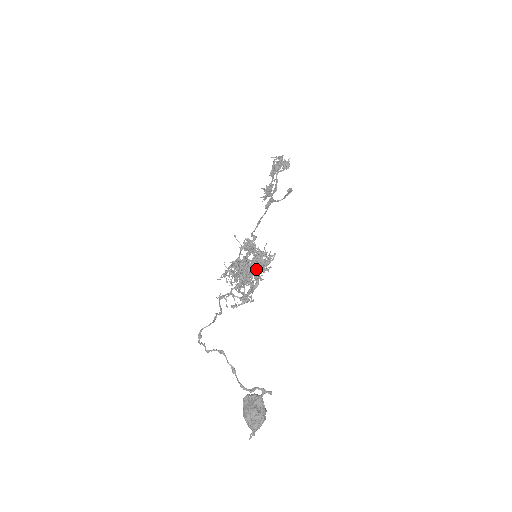
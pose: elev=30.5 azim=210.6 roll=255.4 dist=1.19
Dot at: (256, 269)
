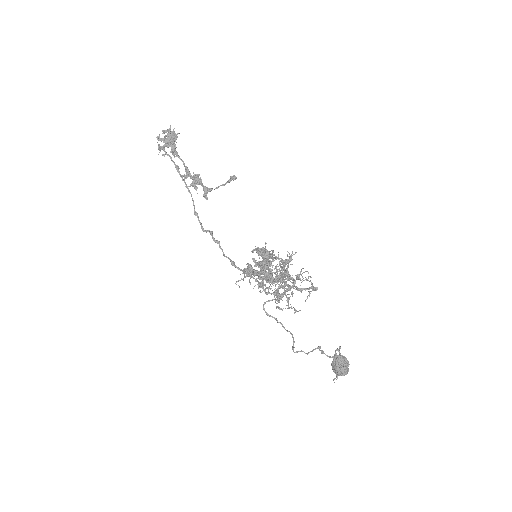
Dot at: occluded
